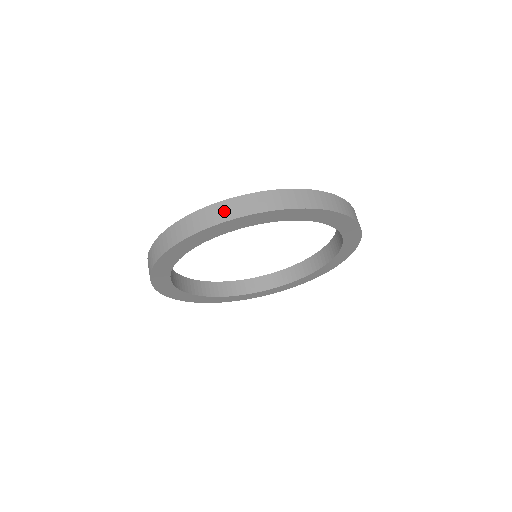
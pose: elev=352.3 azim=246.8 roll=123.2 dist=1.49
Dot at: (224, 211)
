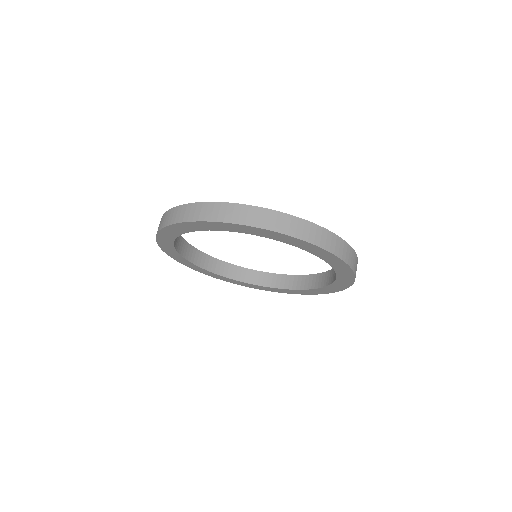
Dot at: (251, 216)
